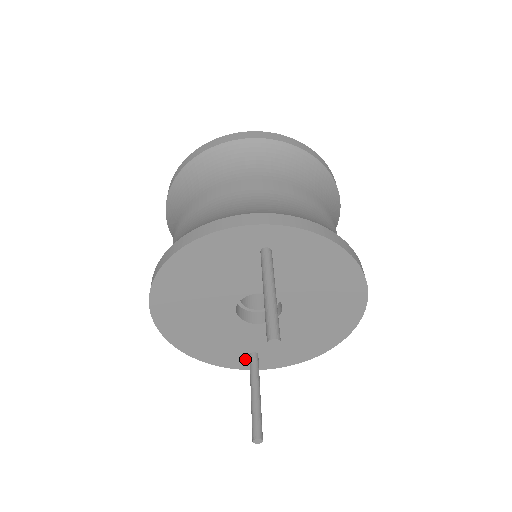
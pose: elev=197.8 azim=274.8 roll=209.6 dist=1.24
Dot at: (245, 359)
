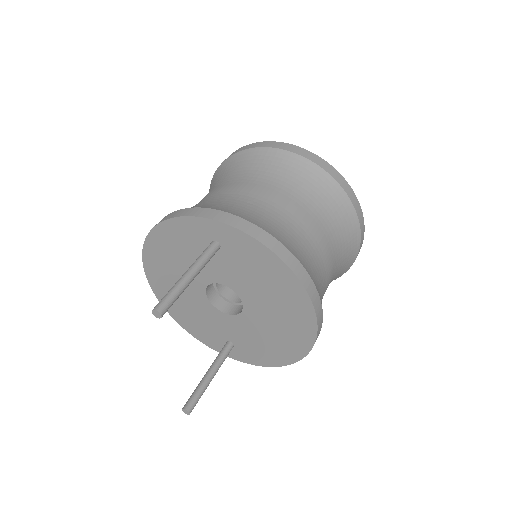
Dot at: occluded
